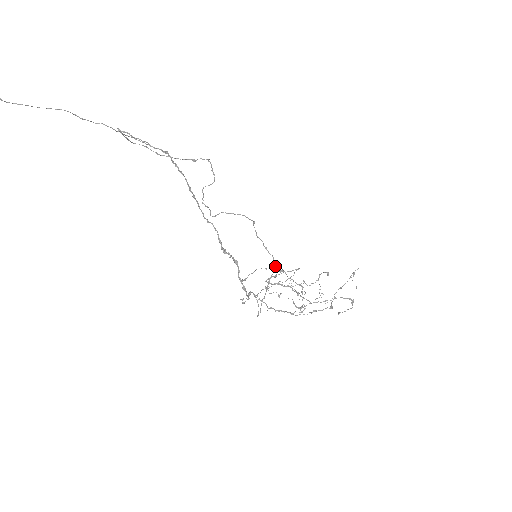
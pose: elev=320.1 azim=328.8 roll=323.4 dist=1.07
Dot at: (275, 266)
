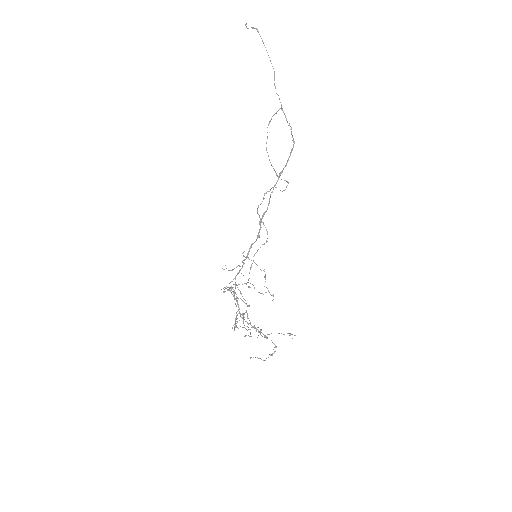
Dot at: (248, 282)
